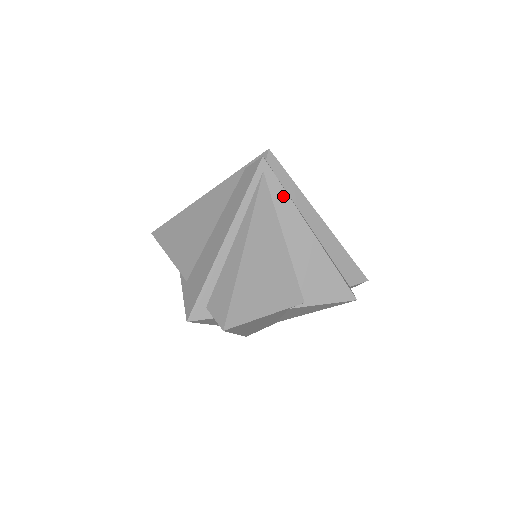
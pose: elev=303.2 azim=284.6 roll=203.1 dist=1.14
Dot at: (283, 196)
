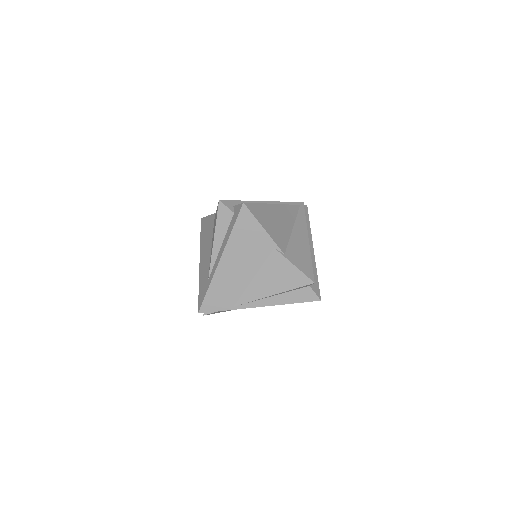
Dot at: (303, 218)
